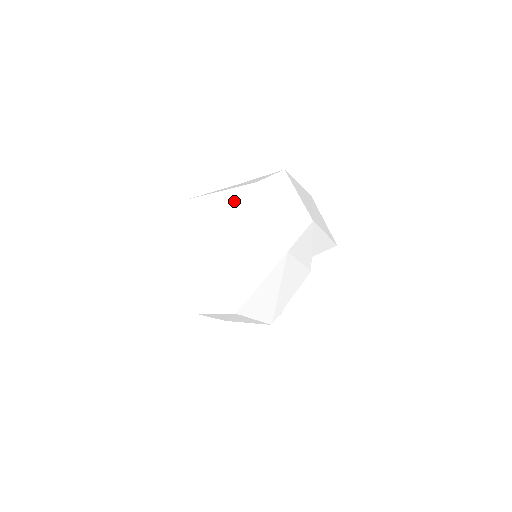
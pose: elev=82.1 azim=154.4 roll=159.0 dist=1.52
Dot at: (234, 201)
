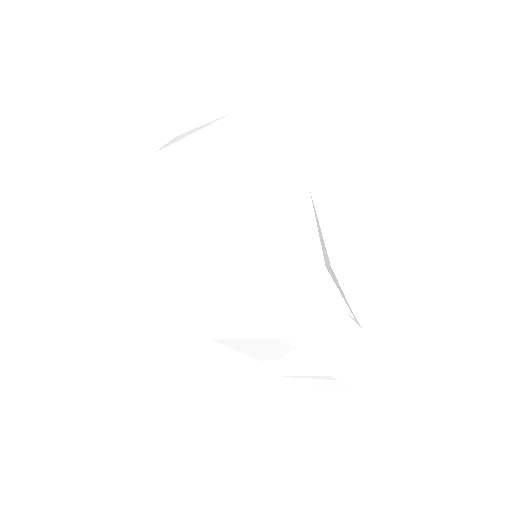
Dot at: occluded
